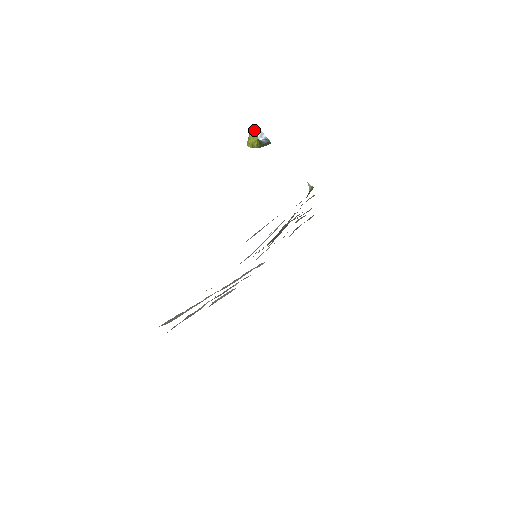
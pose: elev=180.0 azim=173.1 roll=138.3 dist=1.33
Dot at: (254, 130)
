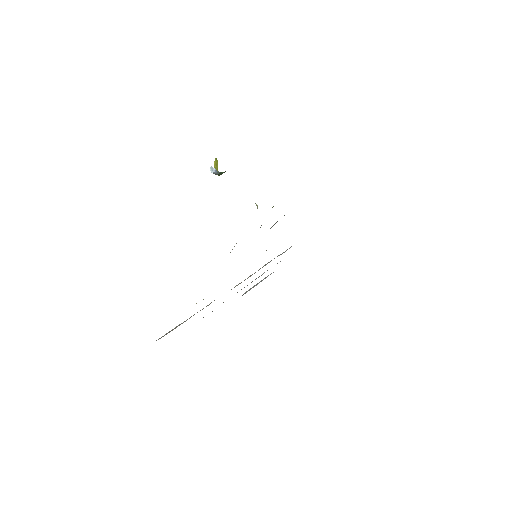
Dot at: (216, 159)
